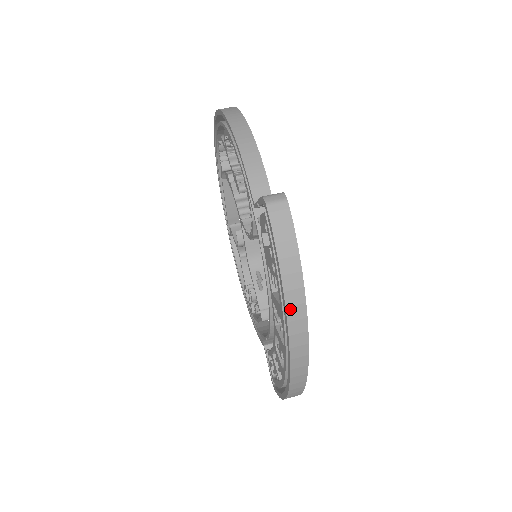
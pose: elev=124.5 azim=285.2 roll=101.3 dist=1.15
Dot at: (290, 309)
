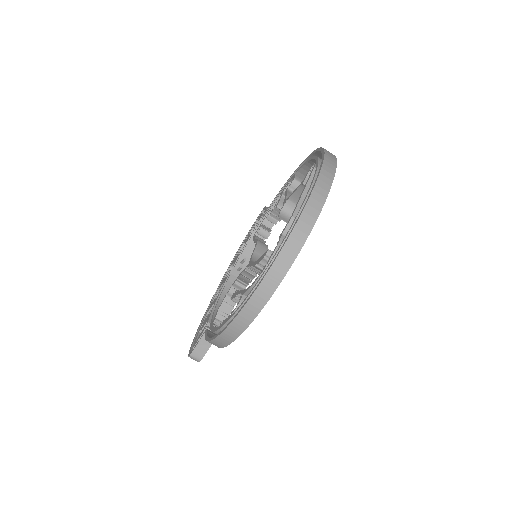
Dot at: occluded
